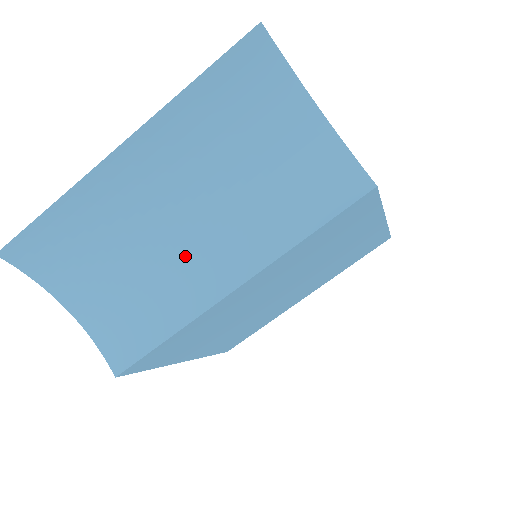
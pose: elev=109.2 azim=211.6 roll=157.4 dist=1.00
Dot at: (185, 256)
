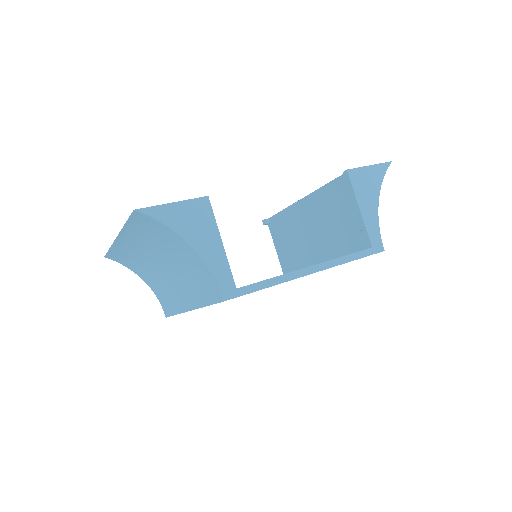
Dot at: (171, 283)
